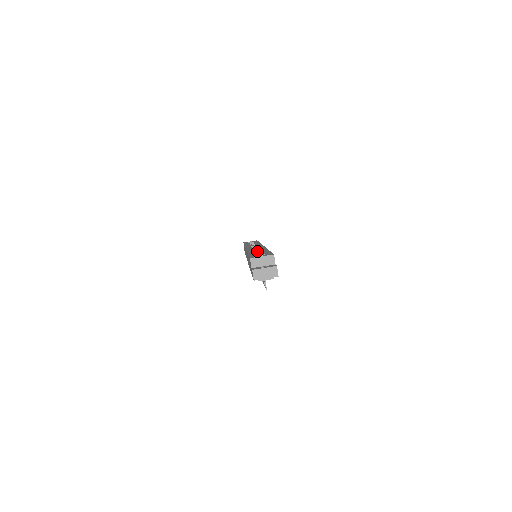
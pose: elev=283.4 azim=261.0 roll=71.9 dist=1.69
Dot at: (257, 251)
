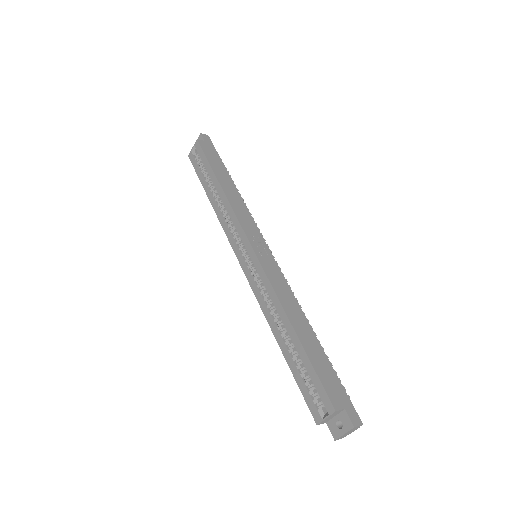
Dot at: (264, 286)
